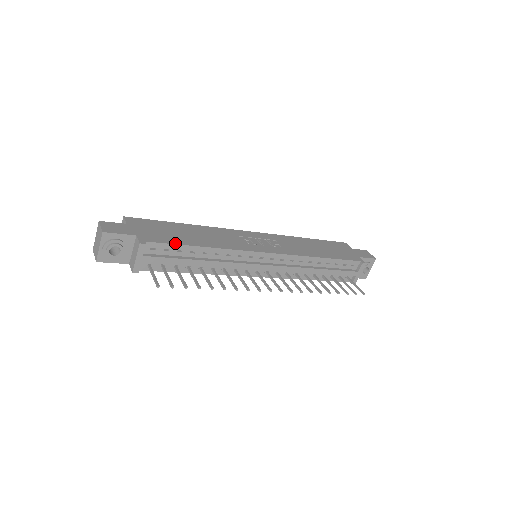
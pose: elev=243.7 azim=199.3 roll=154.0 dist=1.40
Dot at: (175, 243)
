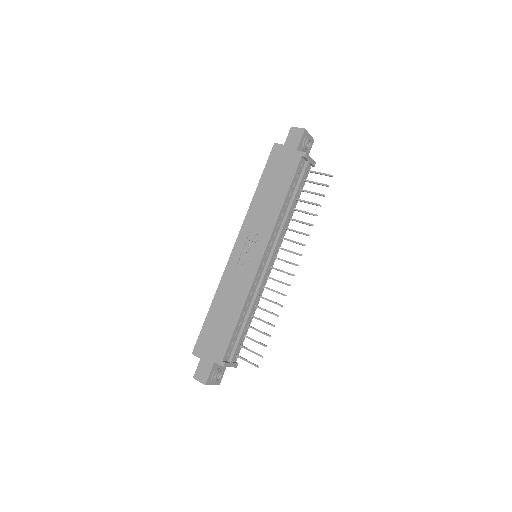
Dot at: (230, 338)
